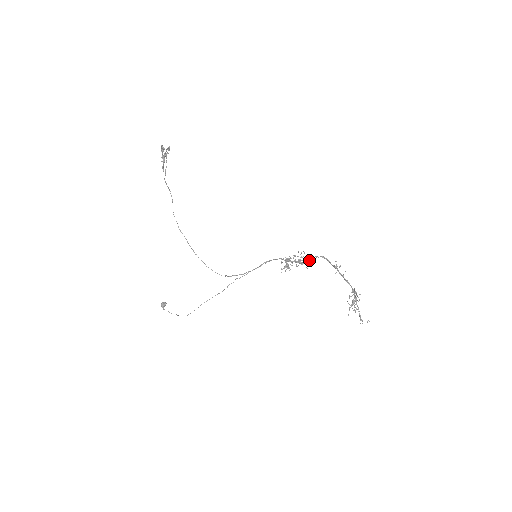
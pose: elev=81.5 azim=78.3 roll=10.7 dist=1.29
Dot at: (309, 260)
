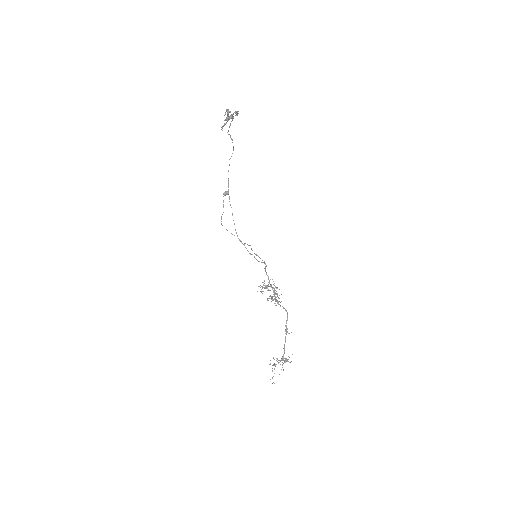
Dot at: (278, 303)
